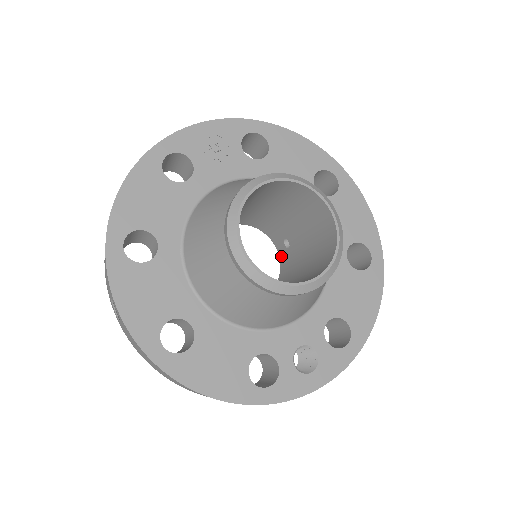
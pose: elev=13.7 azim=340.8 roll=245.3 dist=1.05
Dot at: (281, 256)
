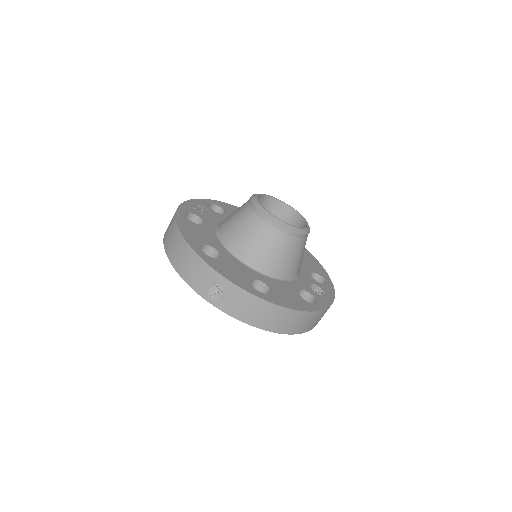
Dot at: occluded
